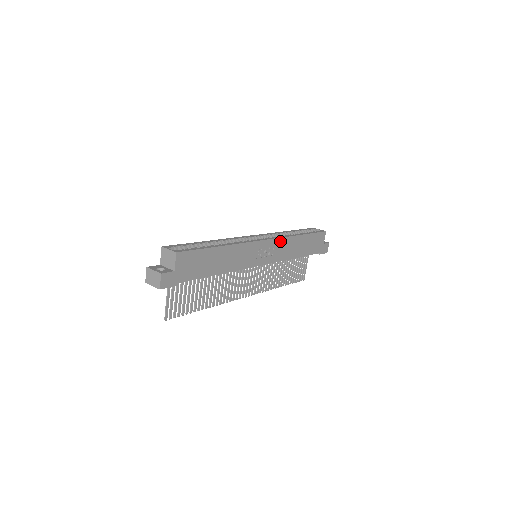
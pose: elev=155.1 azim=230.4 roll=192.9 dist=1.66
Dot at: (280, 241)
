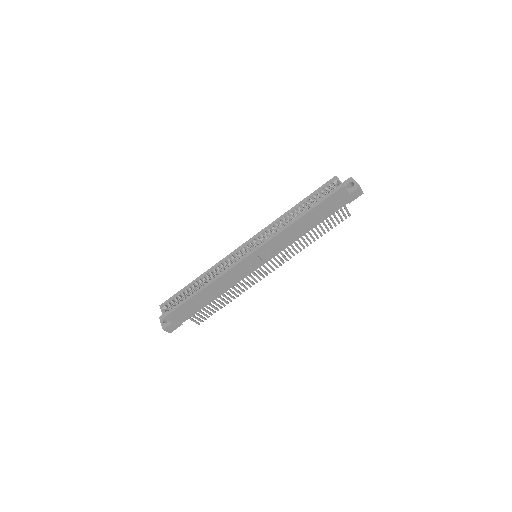
Dot at: (271, 242)
